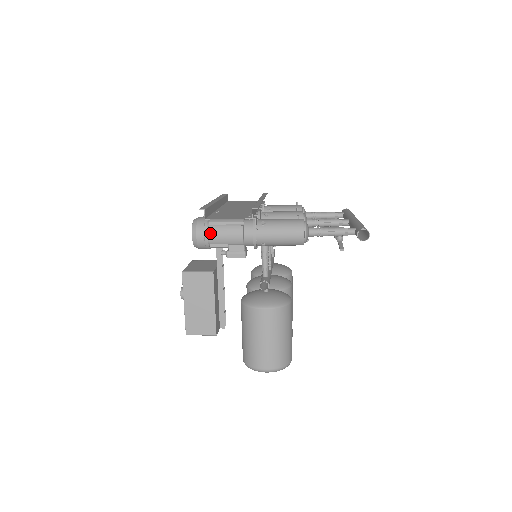
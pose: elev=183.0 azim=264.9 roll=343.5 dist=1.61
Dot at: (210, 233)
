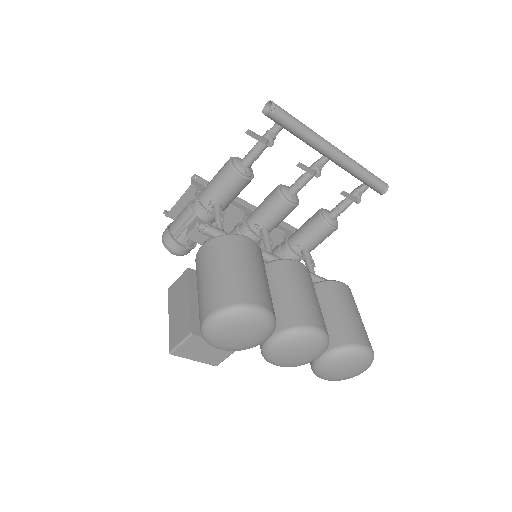
Dot at: (171, 225)
